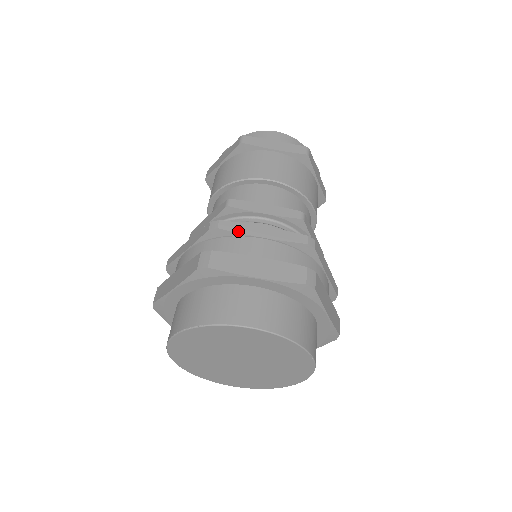
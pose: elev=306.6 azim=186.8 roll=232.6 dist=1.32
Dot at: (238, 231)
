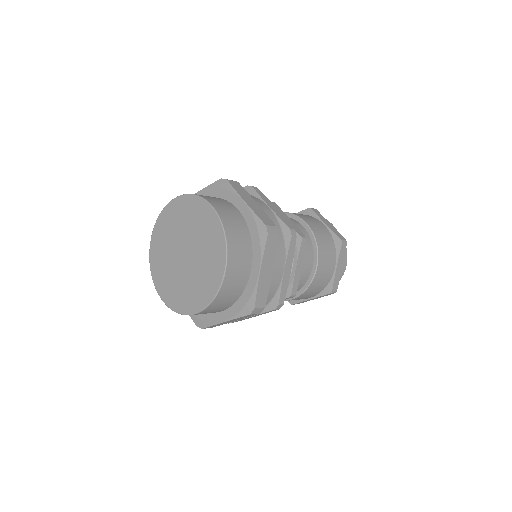
Dot at: (261, 195)
